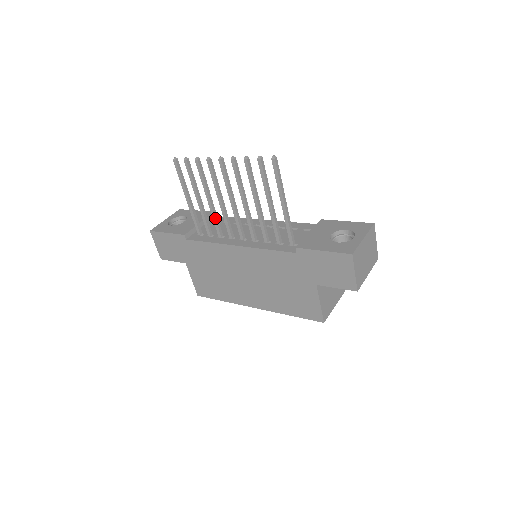
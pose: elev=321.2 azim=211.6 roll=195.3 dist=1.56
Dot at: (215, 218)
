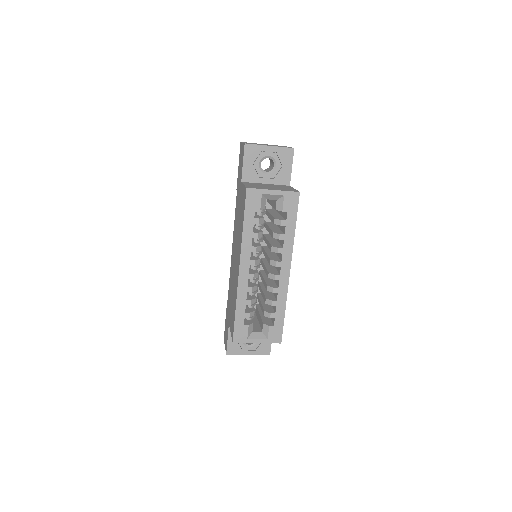
Dot at: occluded
